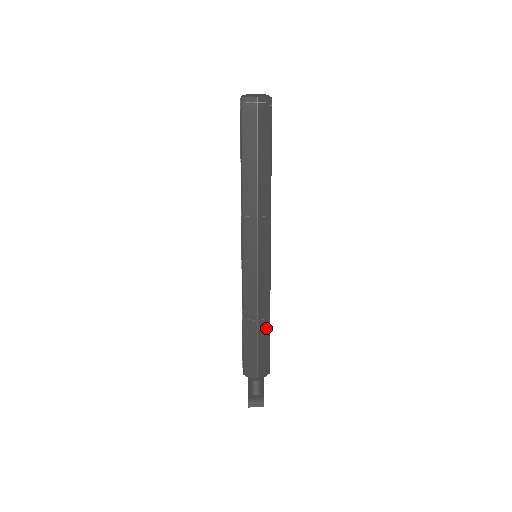
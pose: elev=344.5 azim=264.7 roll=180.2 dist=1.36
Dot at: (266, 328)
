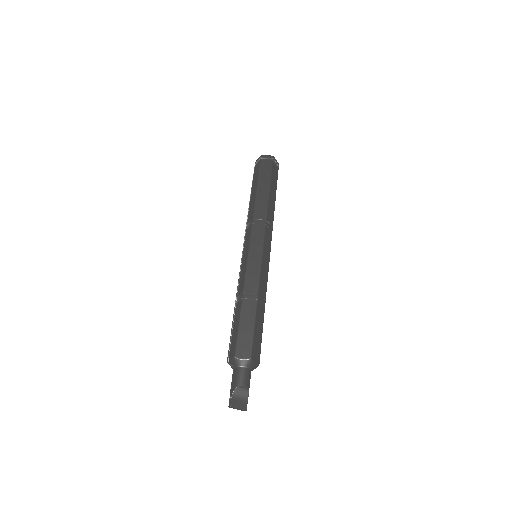
Dot at: (262, 313)
